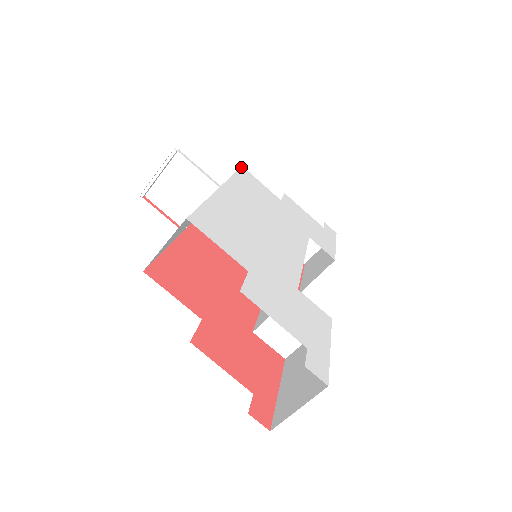
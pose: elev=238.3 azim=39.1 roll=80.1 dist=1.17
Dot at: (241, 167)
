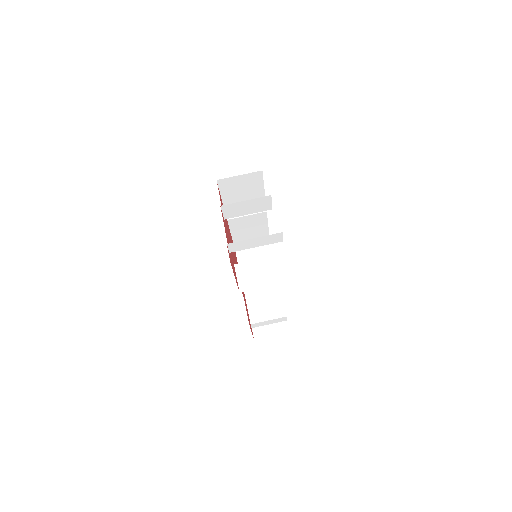
Dot at: occluded
